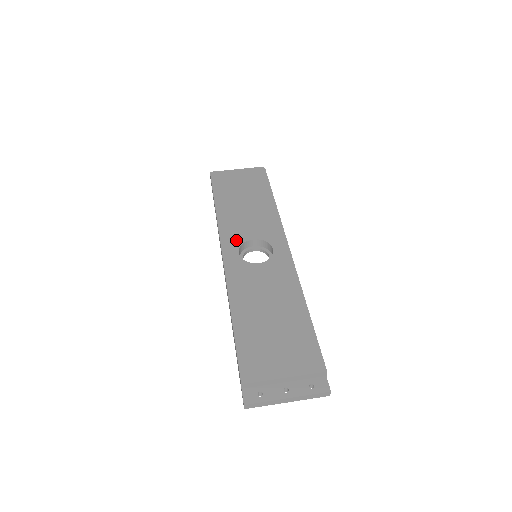
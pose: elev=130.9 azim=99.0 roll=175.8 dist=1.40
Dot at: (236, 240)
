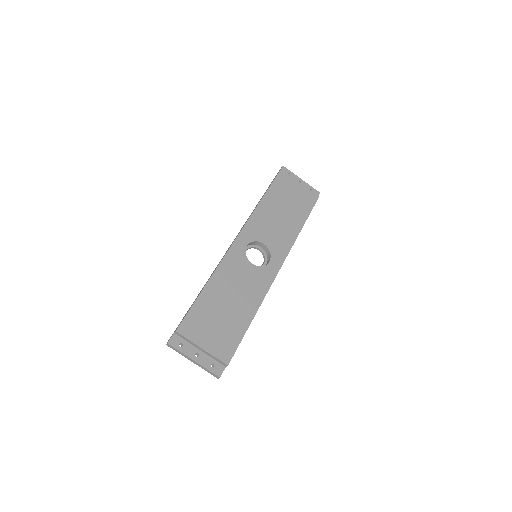
Dot at: (253, 235)
